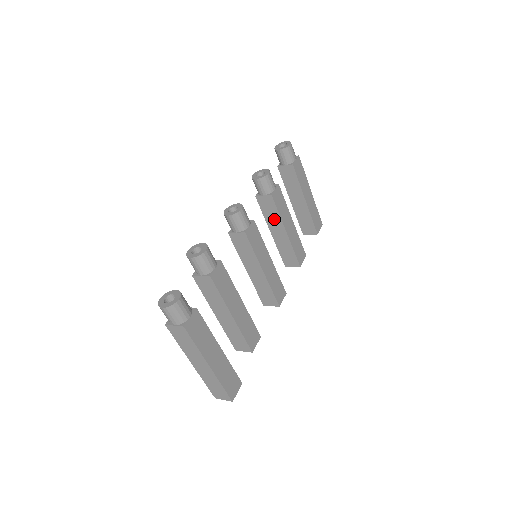
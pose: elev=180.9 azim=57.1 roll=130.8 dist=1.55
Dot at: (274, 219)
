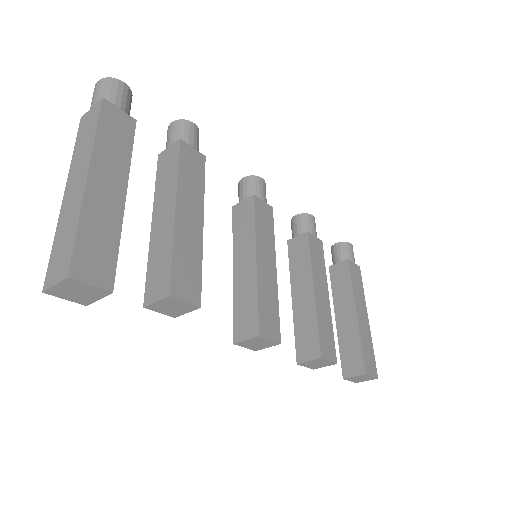
Dot at: (302, 270)
